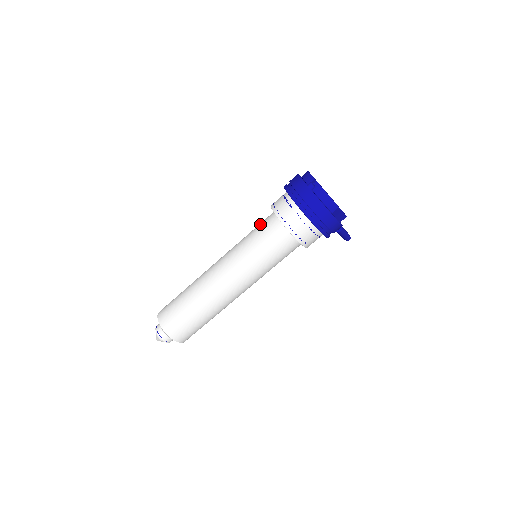
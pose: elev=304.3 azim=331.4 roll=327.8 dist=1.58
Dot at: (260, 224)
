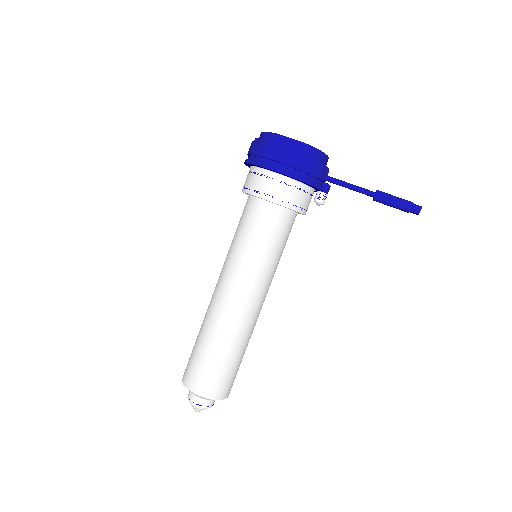
Dot at: occluded
